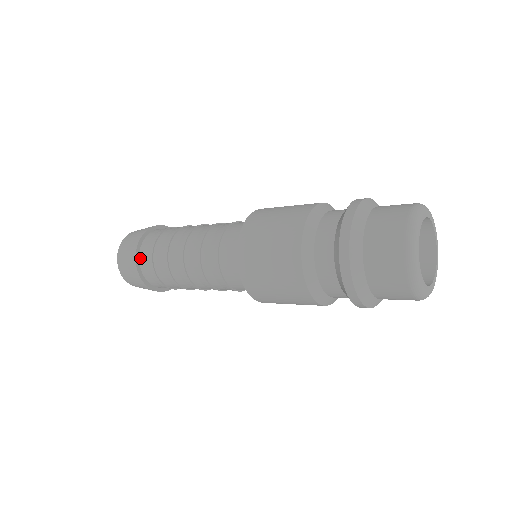
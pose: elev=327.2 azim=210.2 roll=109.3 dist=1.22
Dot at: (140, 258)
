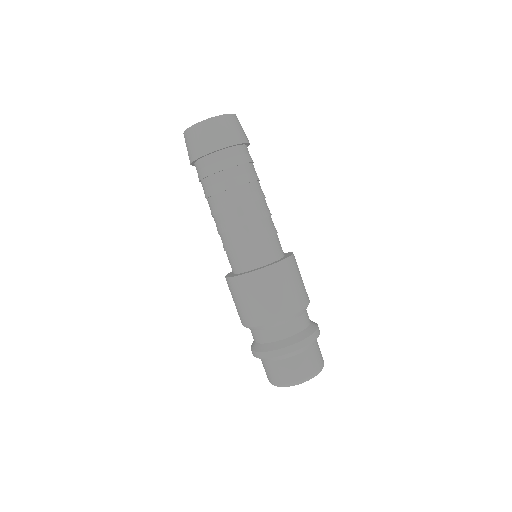
Dot at: (197, 162)
